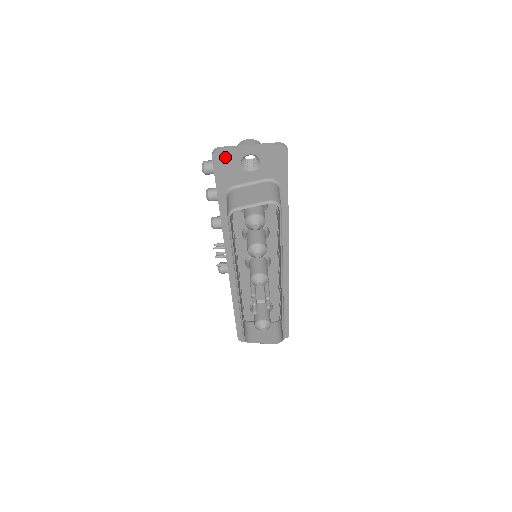
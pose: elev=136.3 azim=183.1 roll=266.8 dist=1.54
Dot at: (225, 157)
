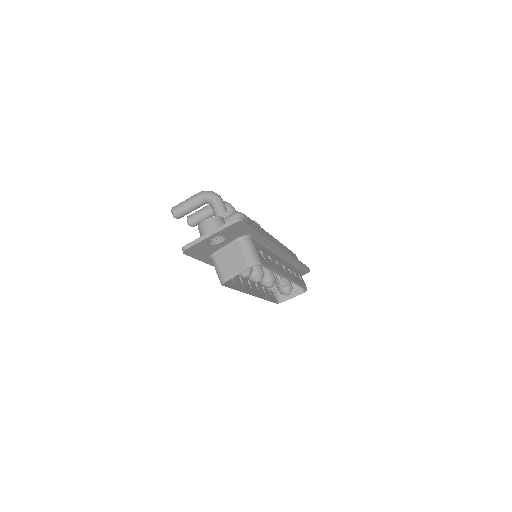
Dot at: (194, 249)
